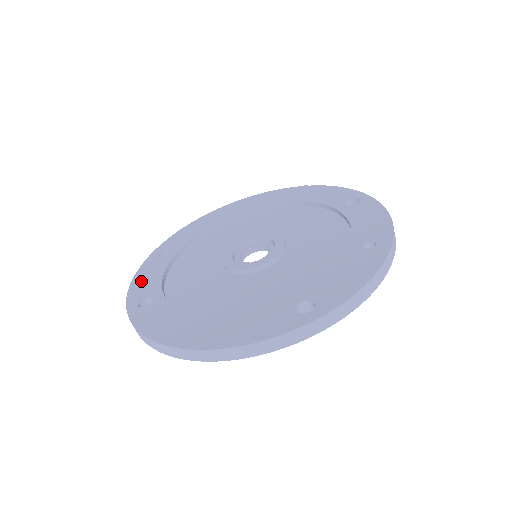
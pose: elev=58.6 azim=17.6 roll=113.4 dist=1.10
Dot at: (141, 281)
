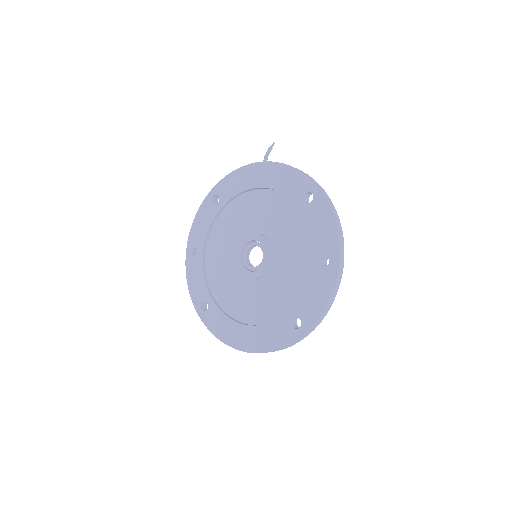
Dot at: (193, 283)
